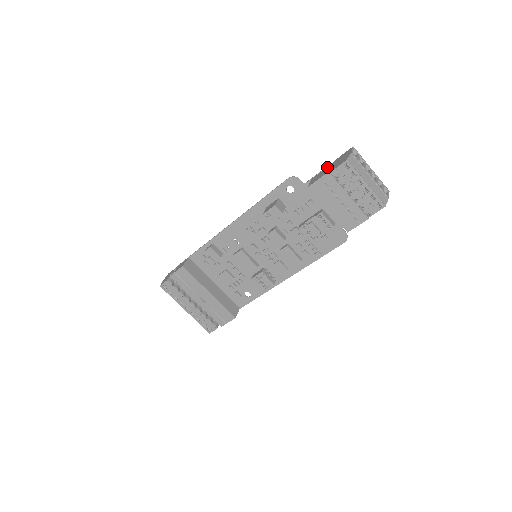
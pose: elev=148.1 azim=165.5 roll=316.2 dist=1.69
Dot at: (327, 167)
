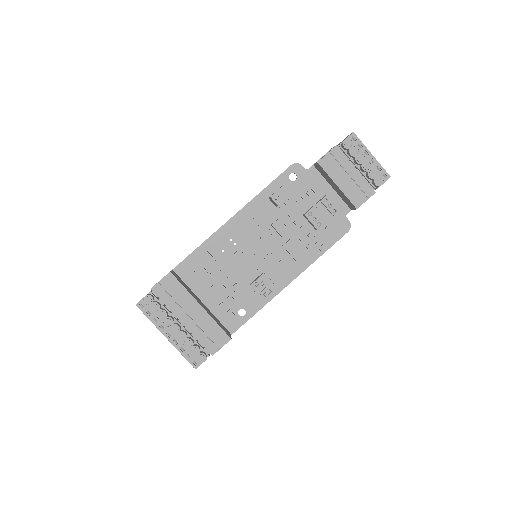
Dot at: occluded
